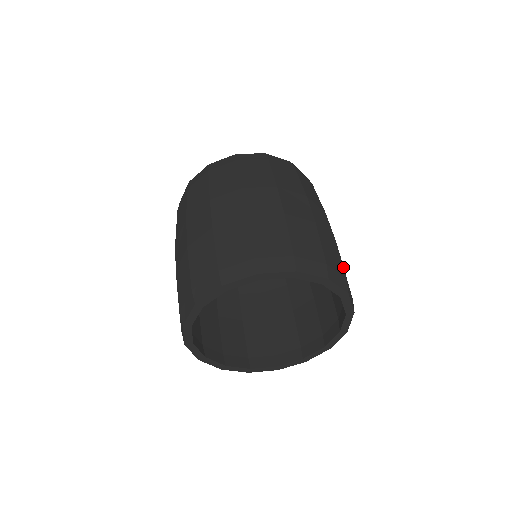
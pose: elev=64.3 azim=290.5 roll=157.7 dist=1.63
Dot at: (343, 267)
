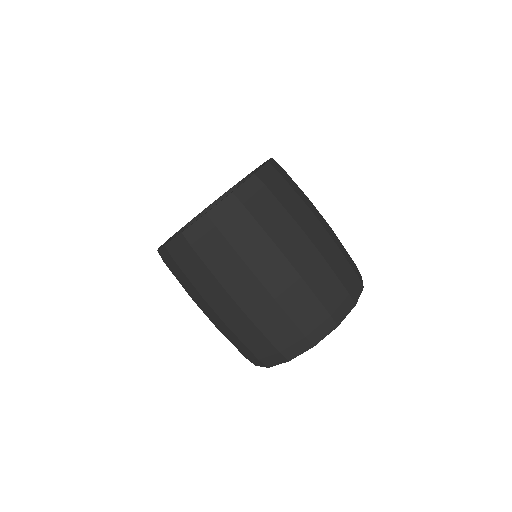
Dot at: (340, 271)
